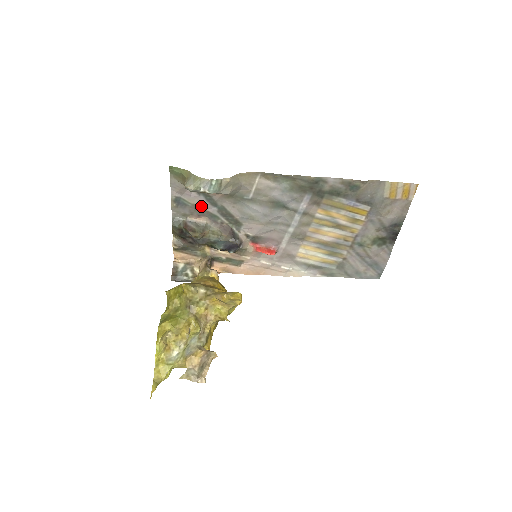
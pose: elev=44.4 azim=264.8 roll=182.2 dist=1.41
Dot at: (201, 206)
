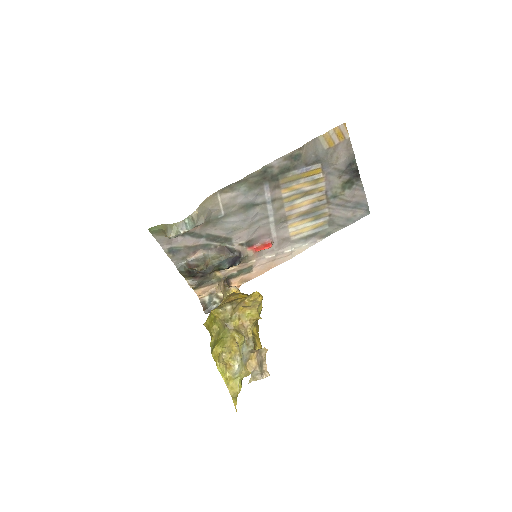
Dot at: (191, 244)
